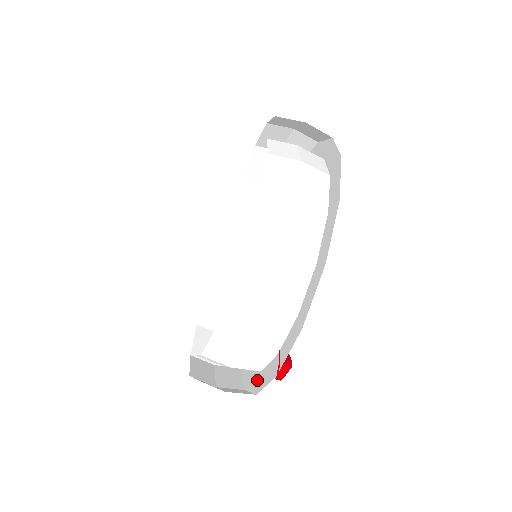
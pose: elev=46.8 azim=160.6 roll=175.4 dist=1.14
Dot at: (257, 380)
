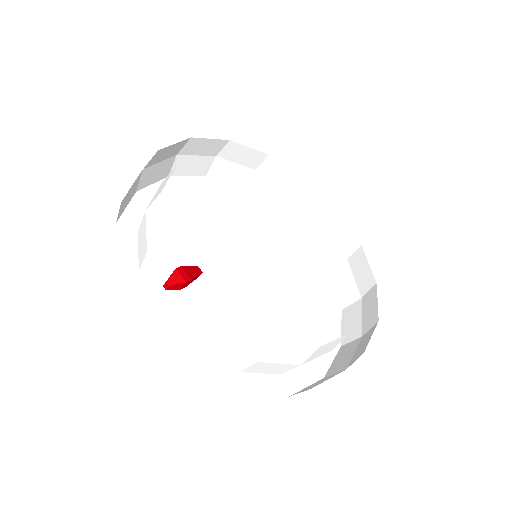
Dot at: occluded
